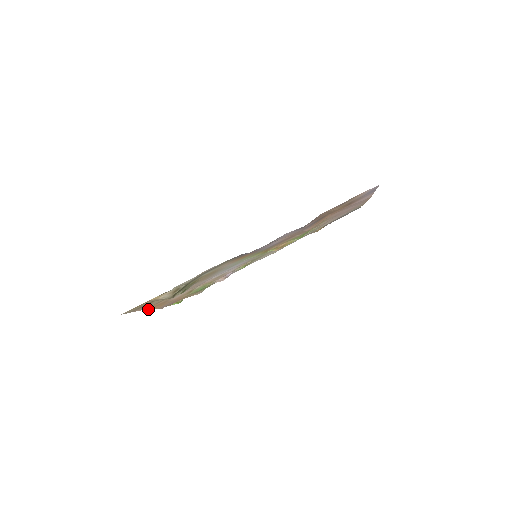
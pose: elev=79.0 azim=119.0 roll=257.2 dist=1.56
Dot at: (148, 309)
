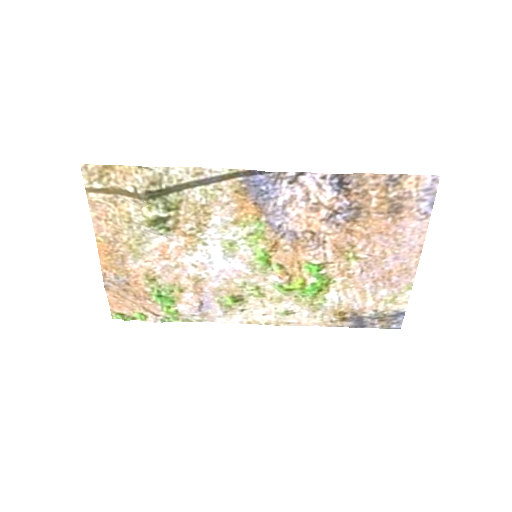
Dot at: (98, 247)
